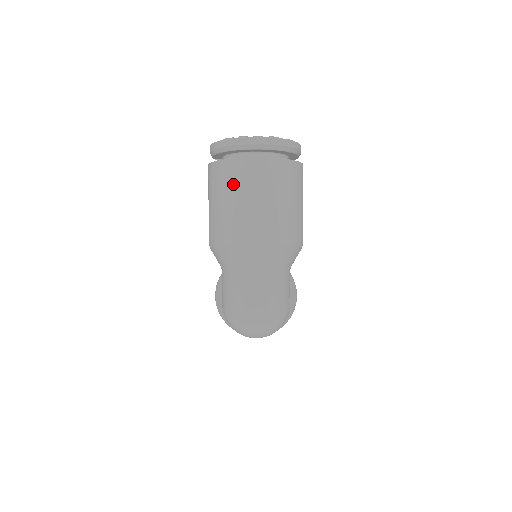
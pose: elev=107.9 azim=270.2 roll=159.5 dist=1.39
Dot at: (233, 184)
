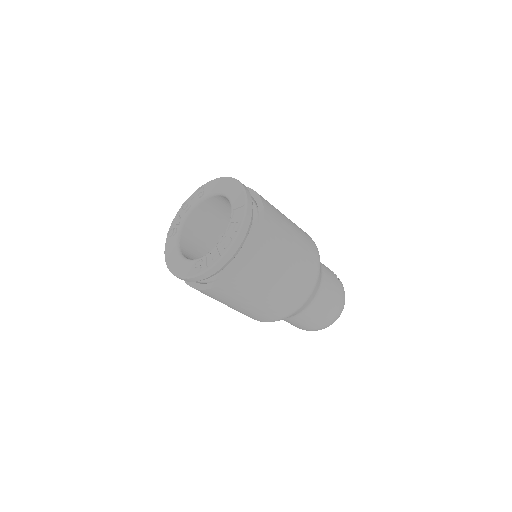
Dot at: (248, 292)
